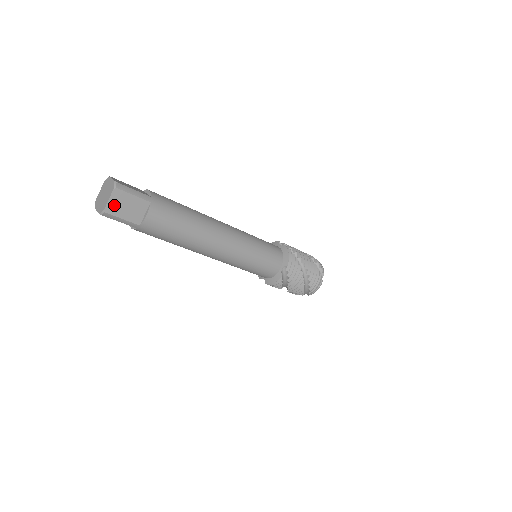
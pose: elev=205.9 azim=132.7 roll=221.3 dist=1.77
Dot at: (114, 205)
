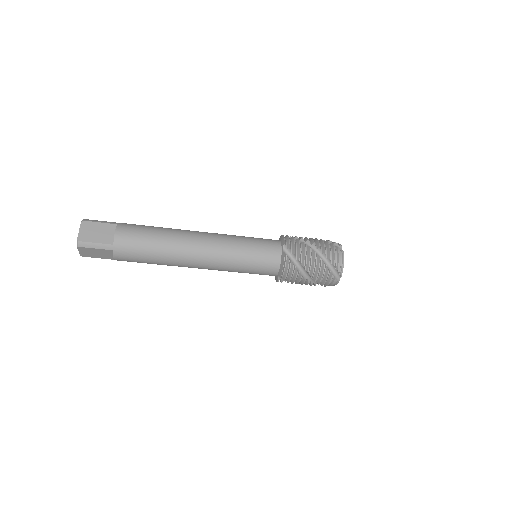
Dot at: (86, 253)
